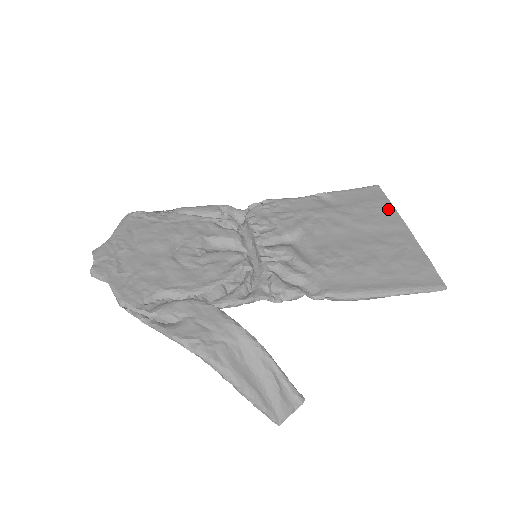
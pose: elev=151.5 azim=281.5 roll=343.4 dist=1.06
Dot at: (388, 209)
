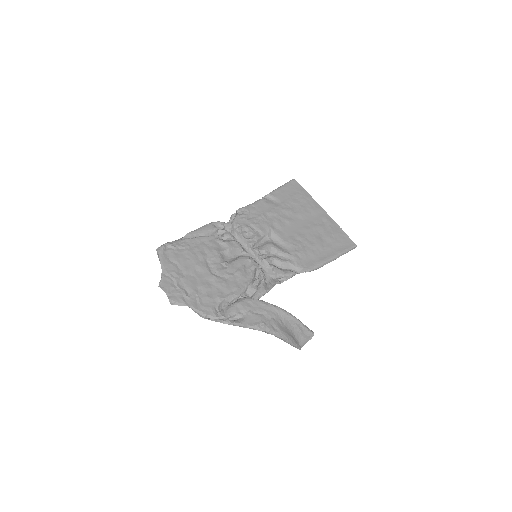
Dot at: (308, 198)
